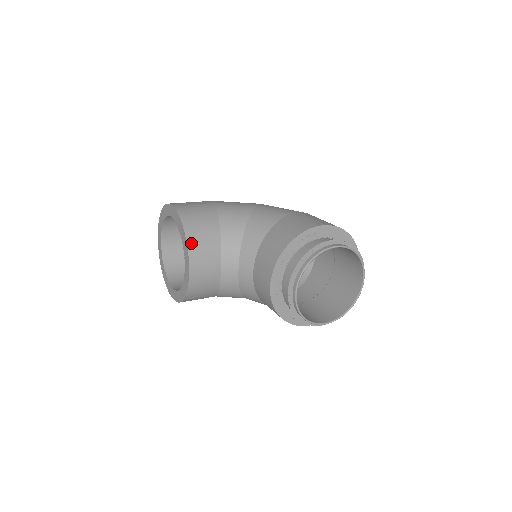
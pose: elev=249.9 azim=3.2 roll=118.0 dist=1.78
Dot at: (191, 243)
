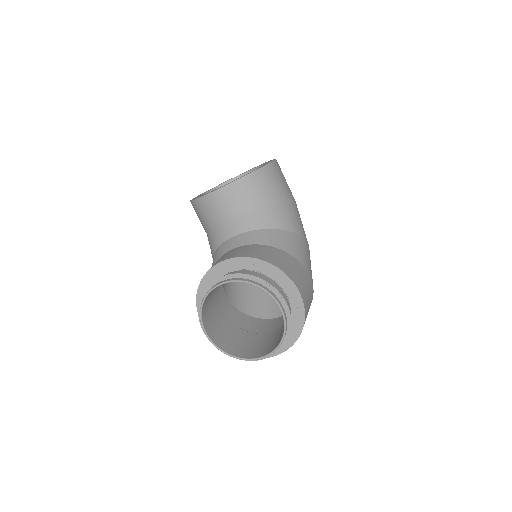
Dot at: (242, 182)
